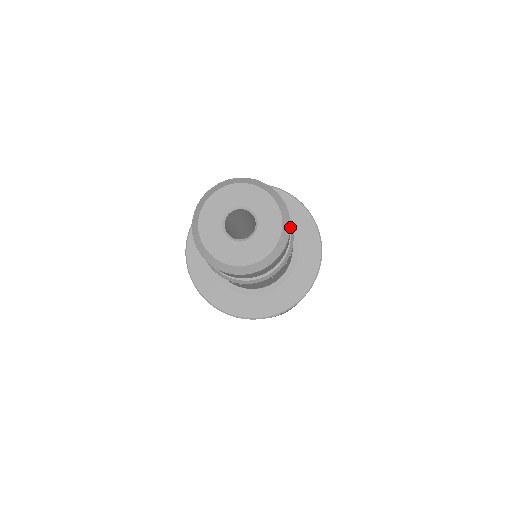
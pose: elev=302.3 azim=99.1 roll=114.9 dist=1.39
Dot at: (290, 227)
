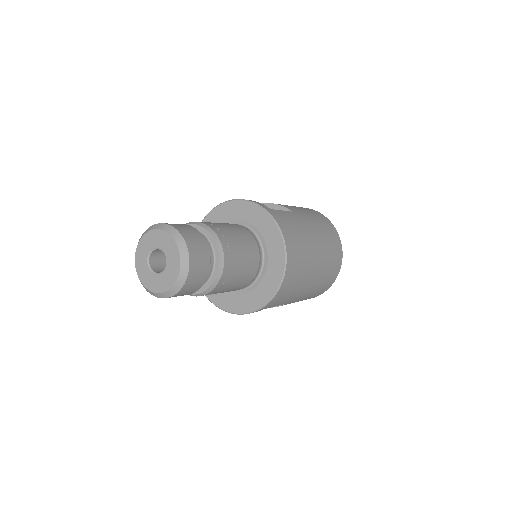
Dot at: (219, 250)
